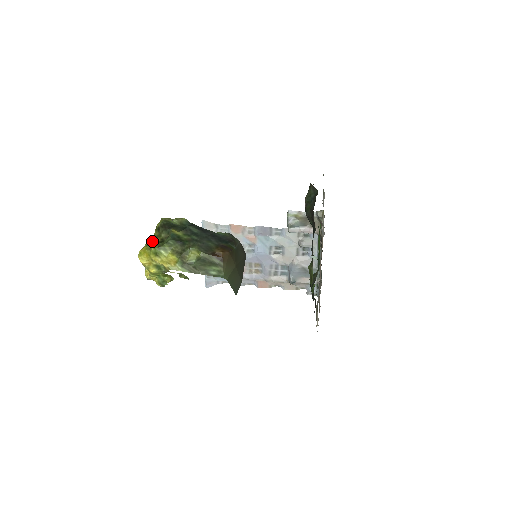
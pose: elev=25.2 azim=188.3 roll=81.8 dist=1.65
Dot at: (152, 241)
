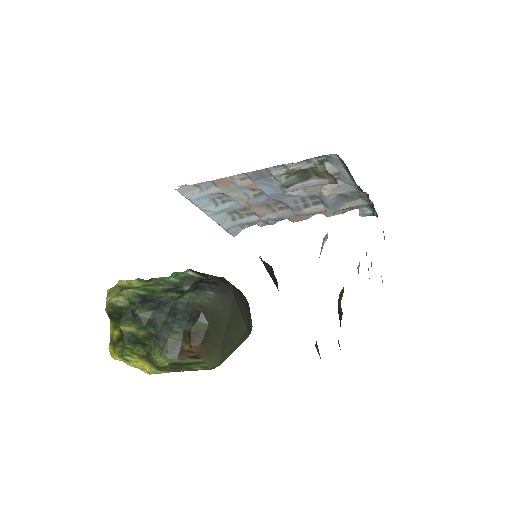
Dot at: (113, 335)
